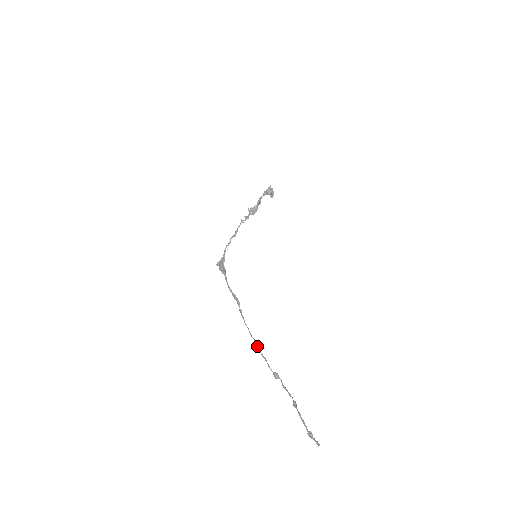
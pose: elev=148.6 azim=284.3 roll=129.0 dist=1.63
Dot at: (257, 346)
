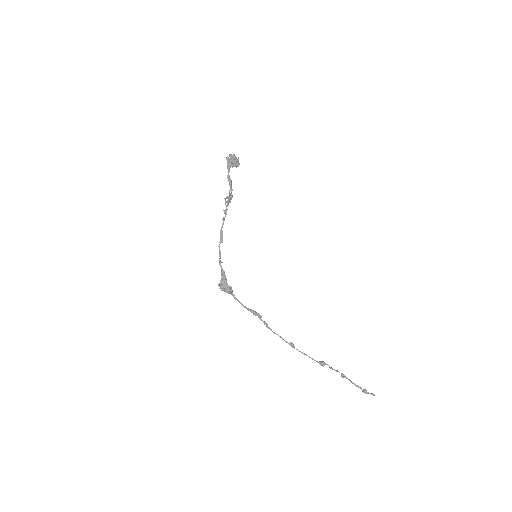
Dot at: (294, 347)
